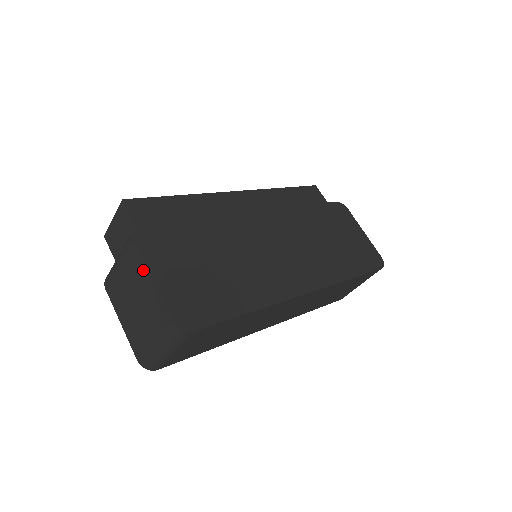
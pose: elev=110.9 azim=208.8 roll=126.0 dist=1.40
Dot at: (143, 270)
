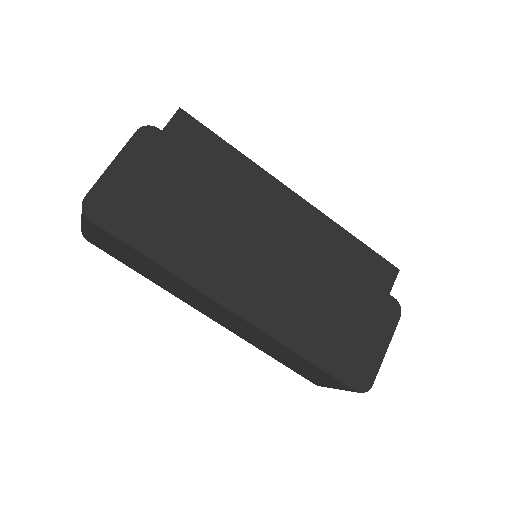
Dot at: (119, 154)
